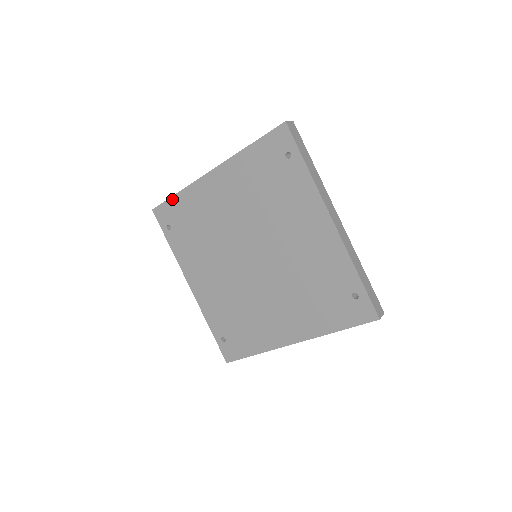
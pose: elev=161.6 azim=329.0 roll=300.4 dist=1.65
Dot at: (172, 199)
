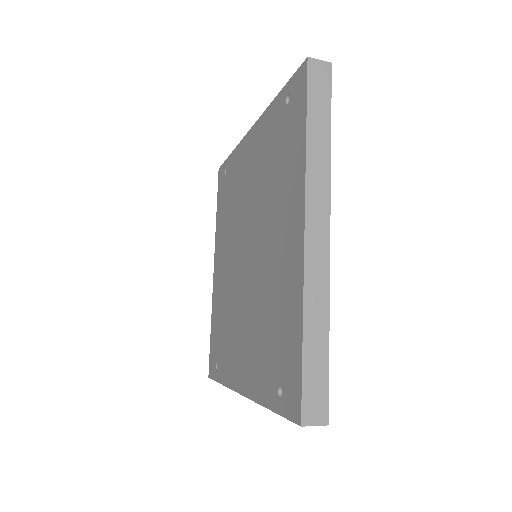
Dot at: (211, 338)
